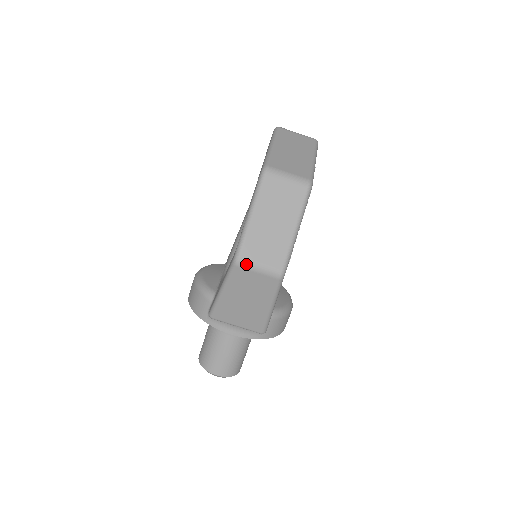
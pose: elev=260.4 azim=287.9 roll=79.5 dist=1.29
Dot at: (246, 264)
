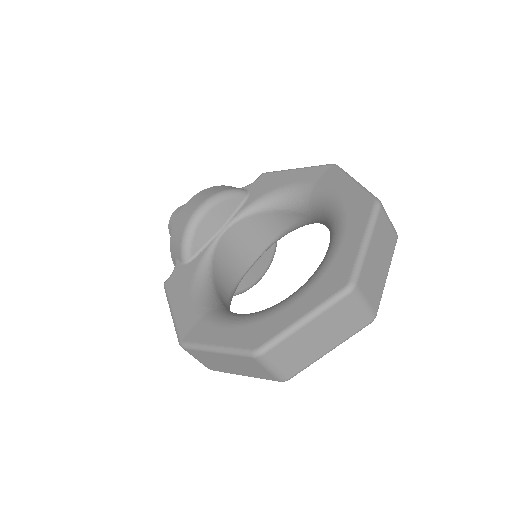
Dot at: occluded
